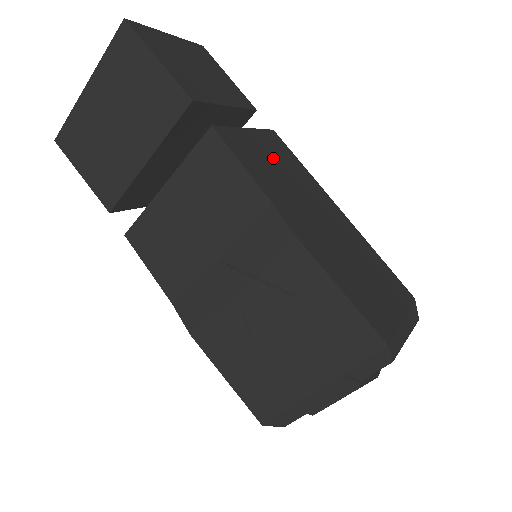
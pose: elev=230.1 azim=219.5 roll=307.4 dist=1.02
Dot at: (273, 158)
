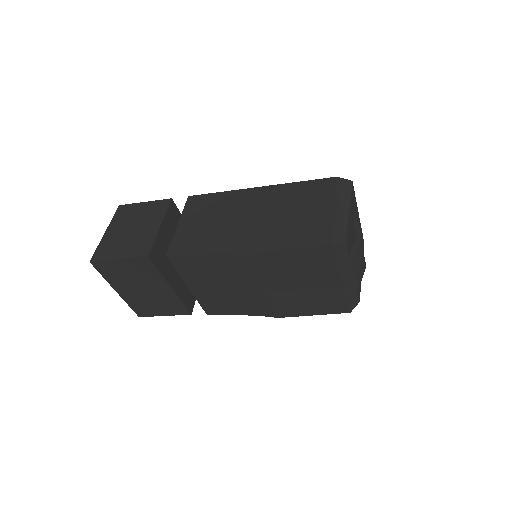
Dot at: (202, 220)
